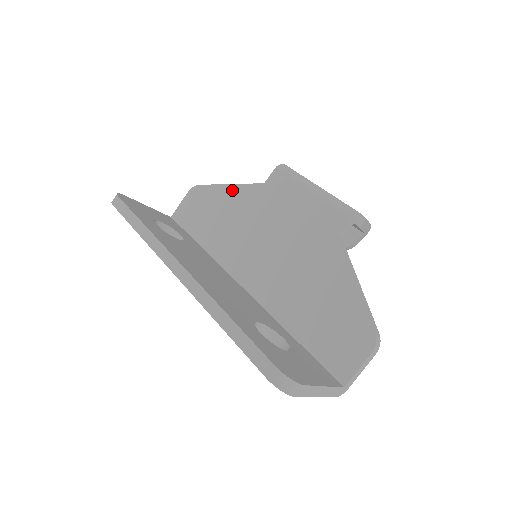
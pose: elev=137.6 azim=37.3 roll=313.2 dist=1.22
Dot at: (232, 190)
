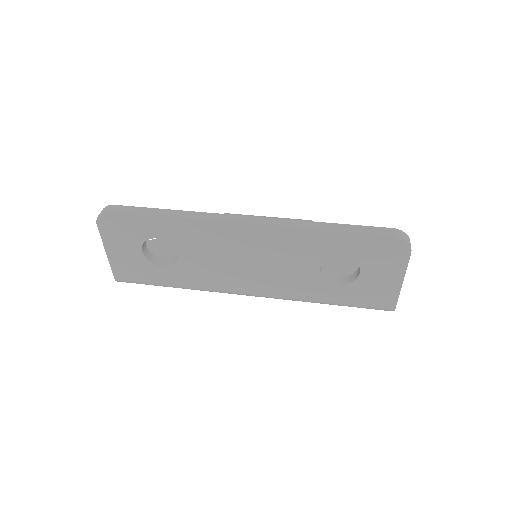
Dot at: occluded
